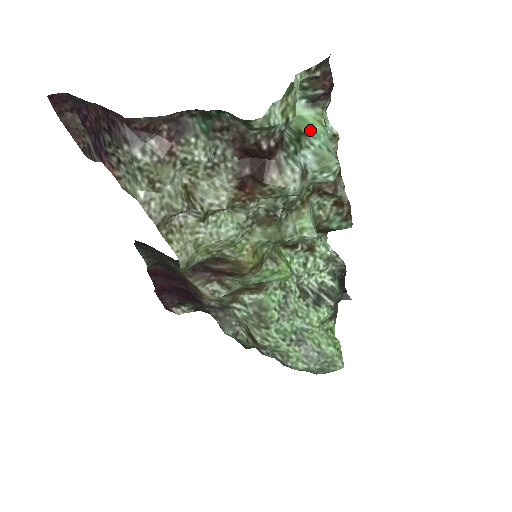
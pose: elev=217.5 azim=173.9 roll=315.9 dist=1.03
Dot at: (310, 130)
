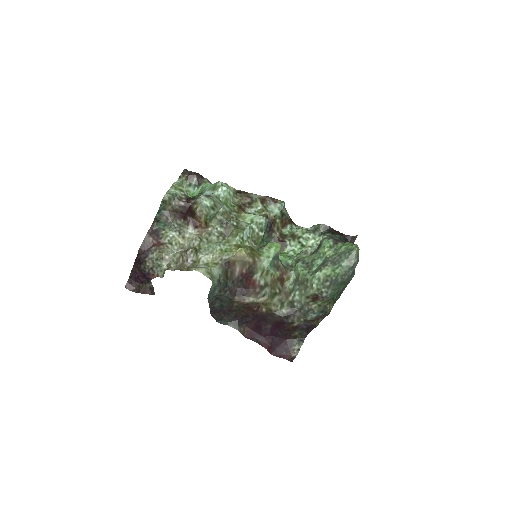
Dot at: (203, 189)
